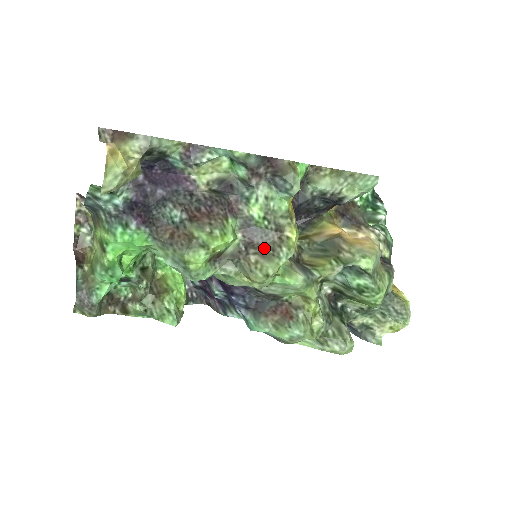
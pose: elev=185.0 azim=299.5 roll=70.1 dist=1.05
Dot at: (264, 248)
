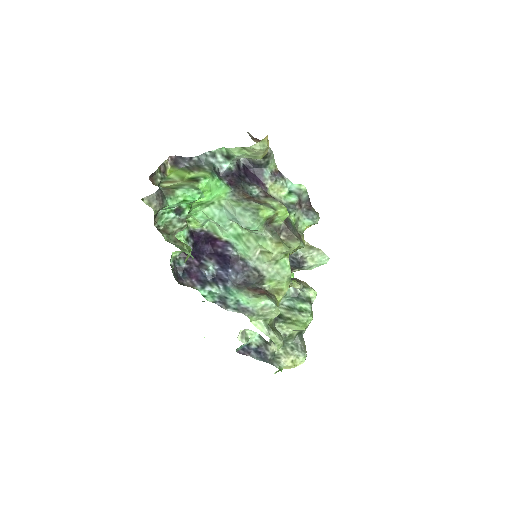
Dot at: (292, 235)
